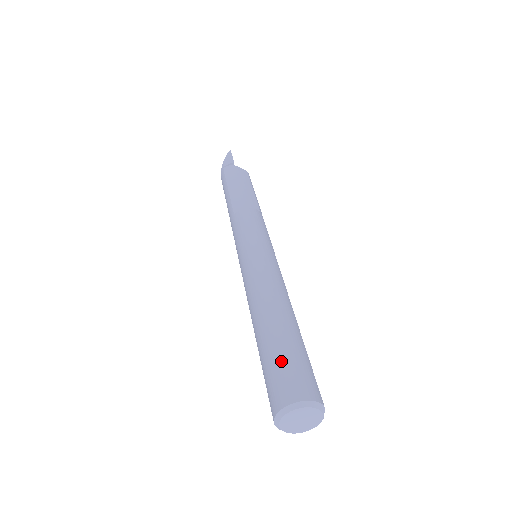
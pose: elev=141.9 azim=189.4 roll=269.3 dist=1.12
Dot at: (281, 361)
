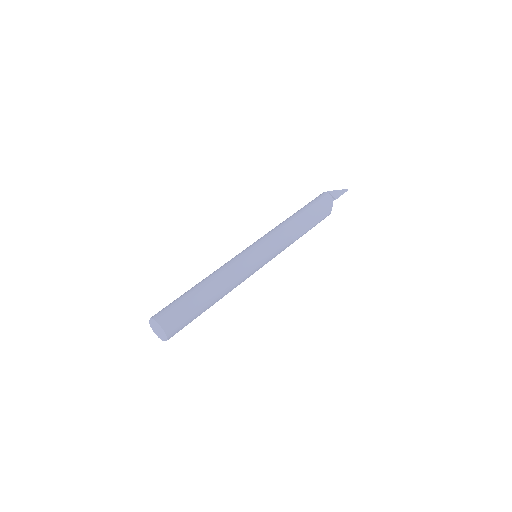
Dot at: (182, 310)
